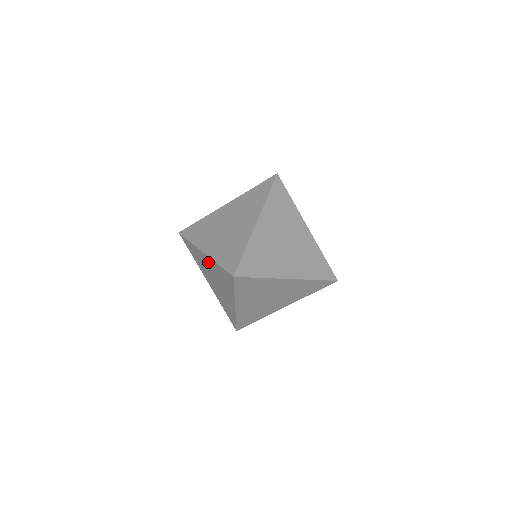
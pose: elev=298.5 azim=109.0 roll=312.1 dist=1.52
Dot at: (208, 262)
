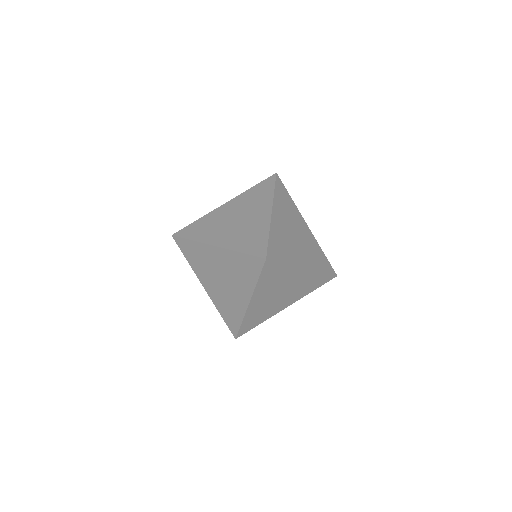
Dot at: occluded
